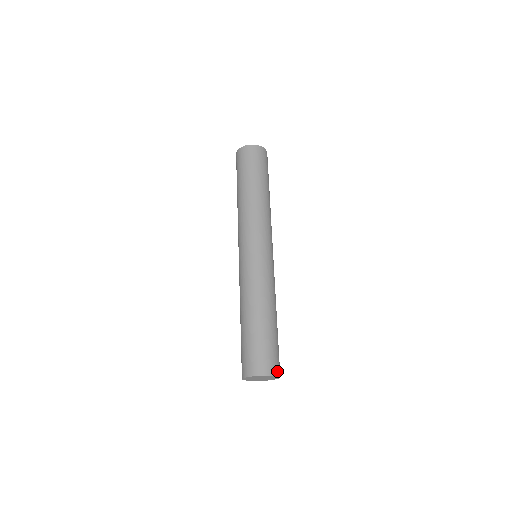
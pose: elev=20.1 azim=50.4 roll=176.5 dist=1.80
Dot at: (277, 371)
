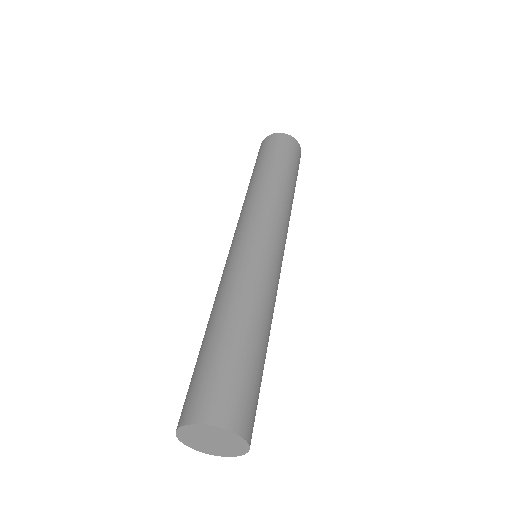
Dot at: (242, 426)
